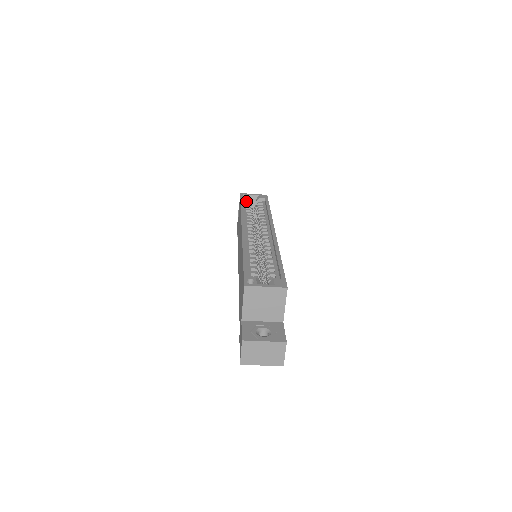
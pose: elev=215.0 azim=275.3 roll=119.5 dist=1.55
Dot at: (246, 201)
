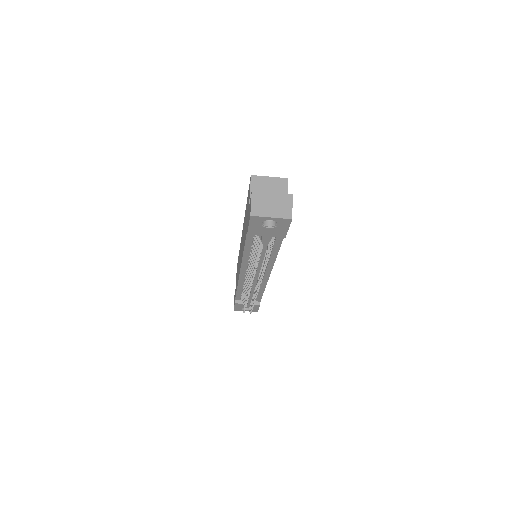
Dot at: occluded
